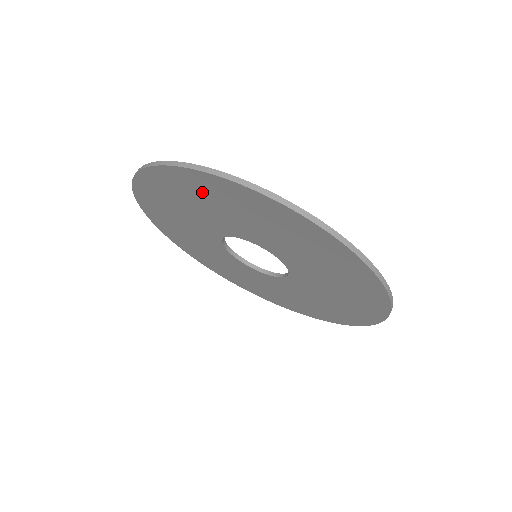
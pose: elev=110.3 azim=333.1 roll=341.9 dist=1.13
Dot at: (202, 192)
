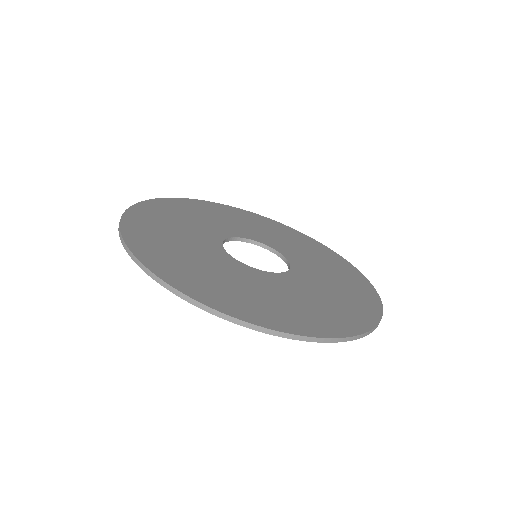
Dot at: occluded
